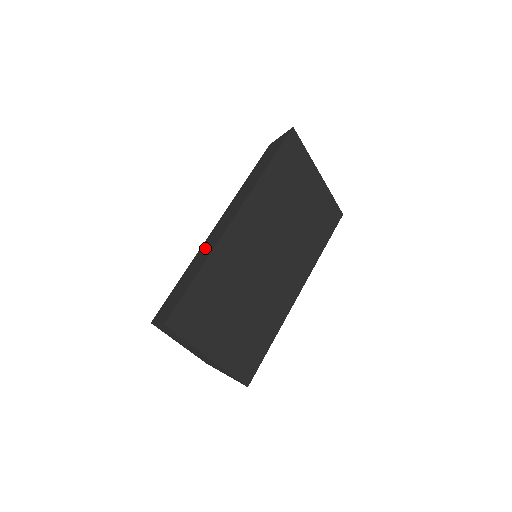
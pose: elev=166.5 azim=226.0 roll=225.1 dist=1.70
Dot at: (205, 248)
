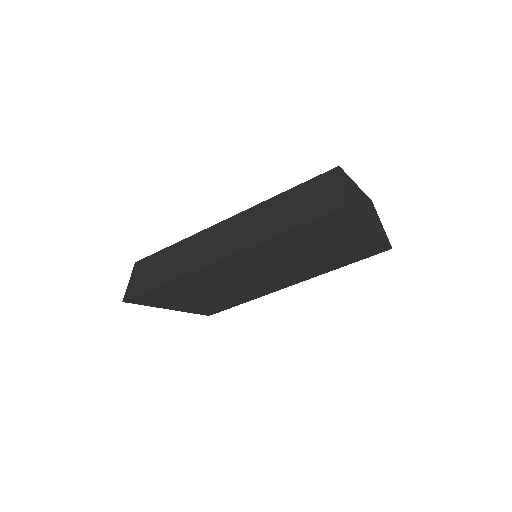
Dot at: (194, 248)
